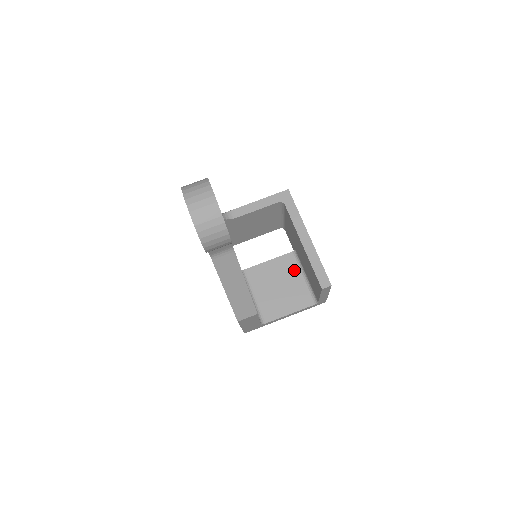
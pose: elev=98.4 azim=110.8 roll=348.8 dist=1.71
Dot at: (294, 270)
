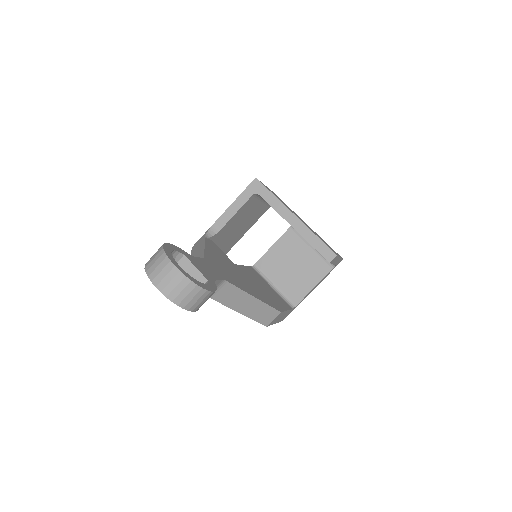
Dot at: (300, 243)
